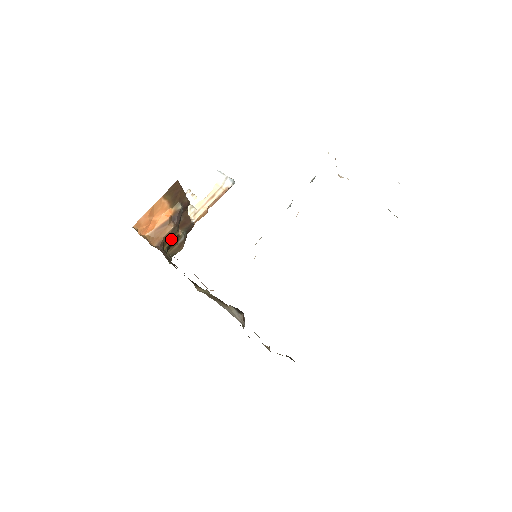
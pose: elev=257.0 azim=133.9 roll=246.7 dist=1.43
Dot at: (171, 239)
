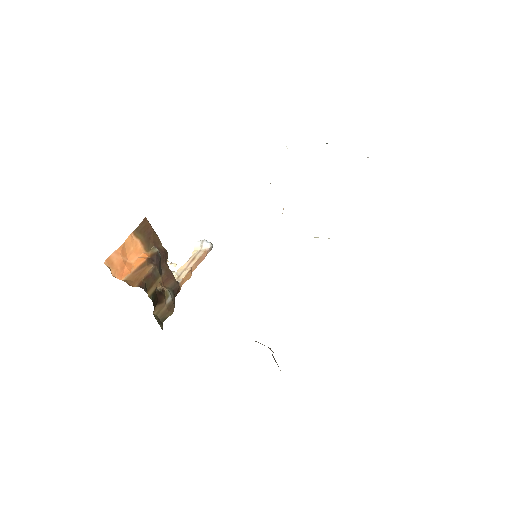
Dot at: (154, 284)
